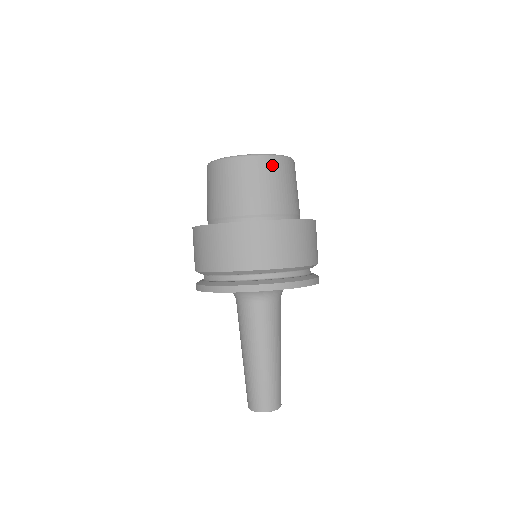
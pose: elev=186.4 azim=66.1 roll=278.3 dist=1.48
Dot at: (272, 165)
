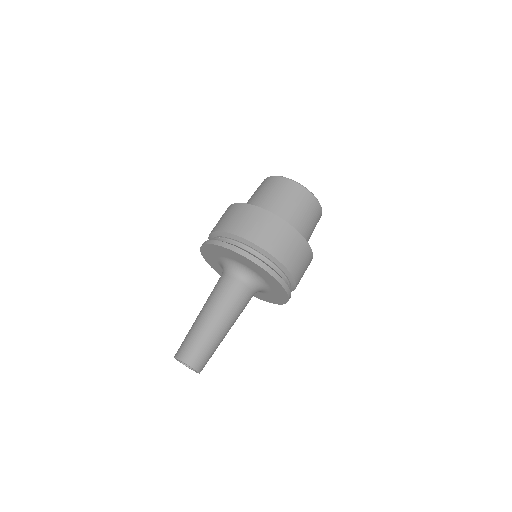
Dot at: (278, 182)
